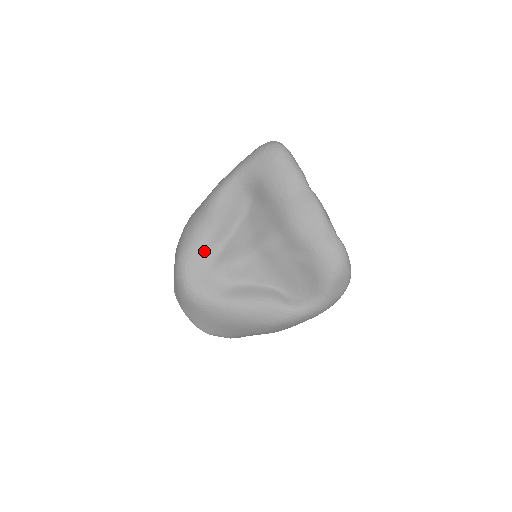
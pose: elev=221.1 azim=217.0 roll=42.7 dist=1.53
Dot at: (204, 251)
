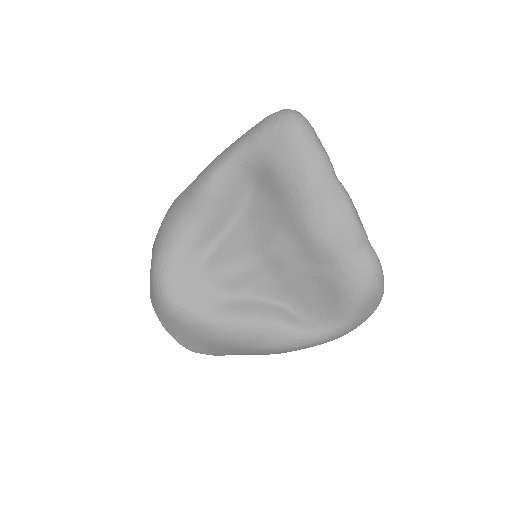
Dot at: (190, 252)
